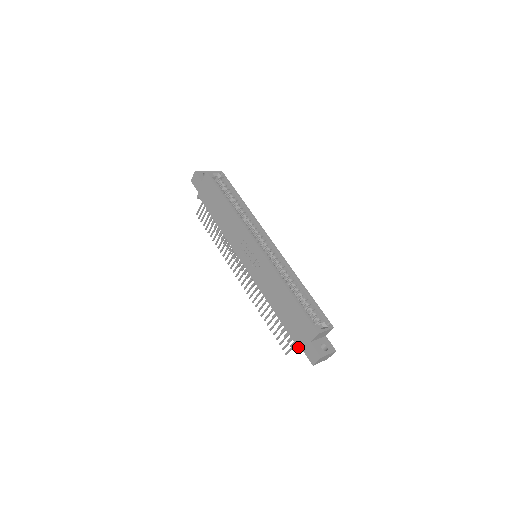
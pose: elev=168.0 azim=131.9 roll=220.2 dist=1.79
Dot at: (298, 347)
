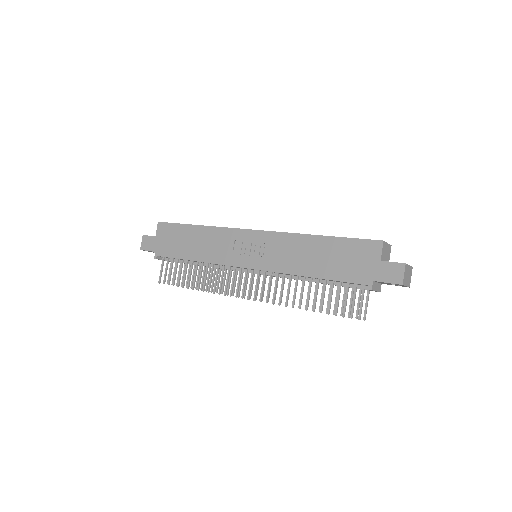
Dot at: (370, 284)
